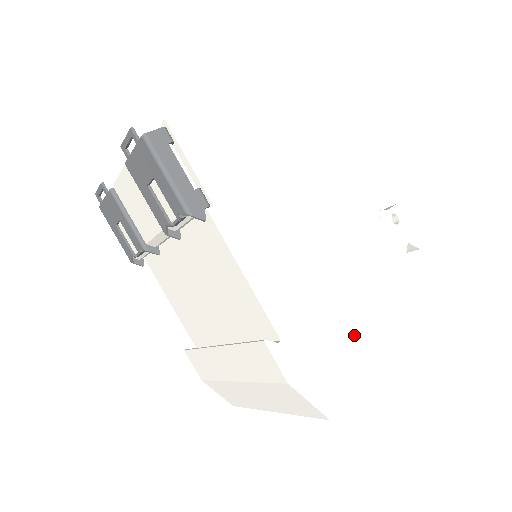
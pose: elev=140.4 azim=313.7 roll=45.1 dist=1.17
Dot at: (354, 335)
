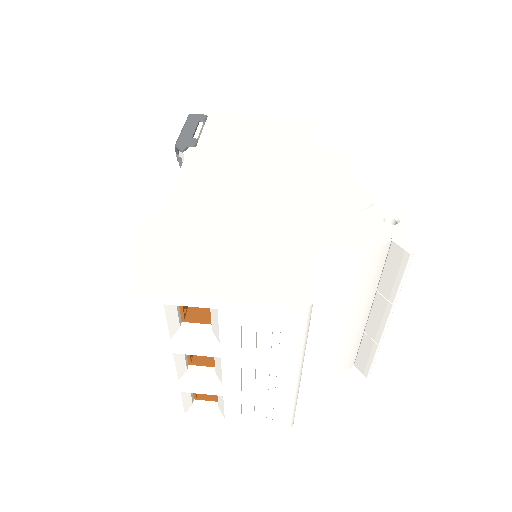
Dot at: (235, 260)
